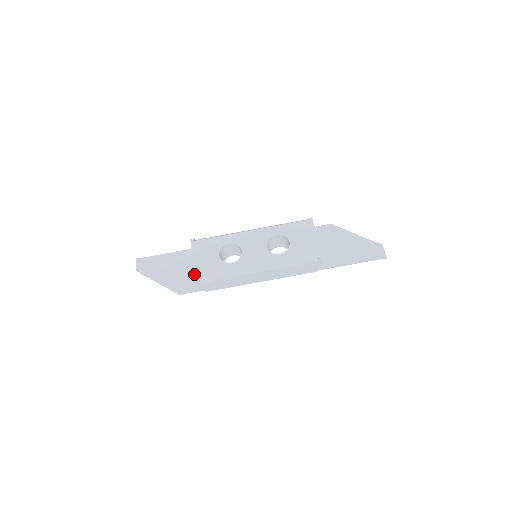
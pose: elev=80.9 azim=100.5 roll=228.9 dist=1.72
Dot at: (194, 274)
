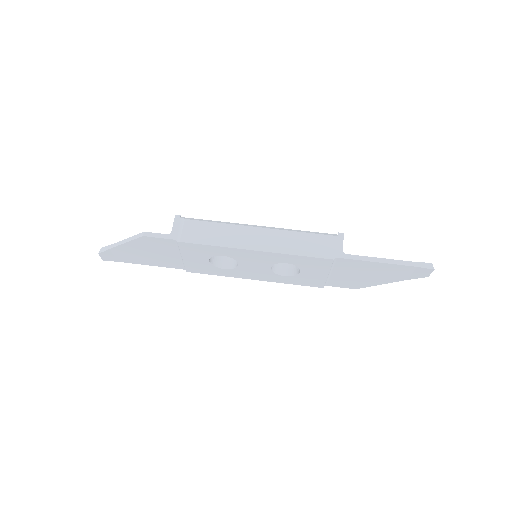
Dot at: occluded
